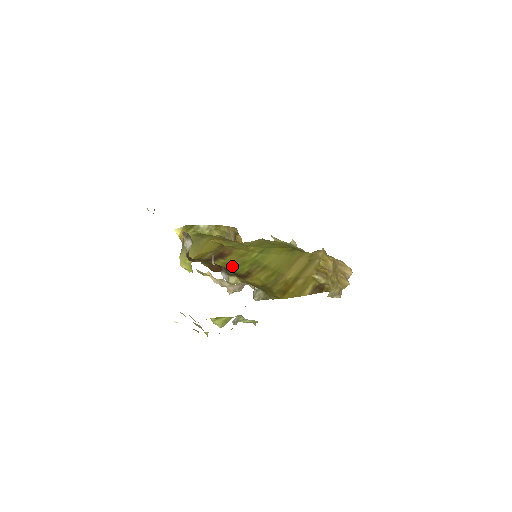
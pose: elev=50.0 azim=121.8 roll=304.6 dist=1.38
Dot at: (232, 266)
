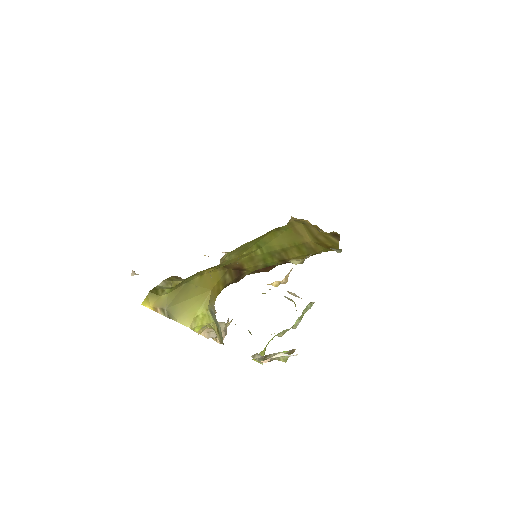
Dot at: (262, 267)
